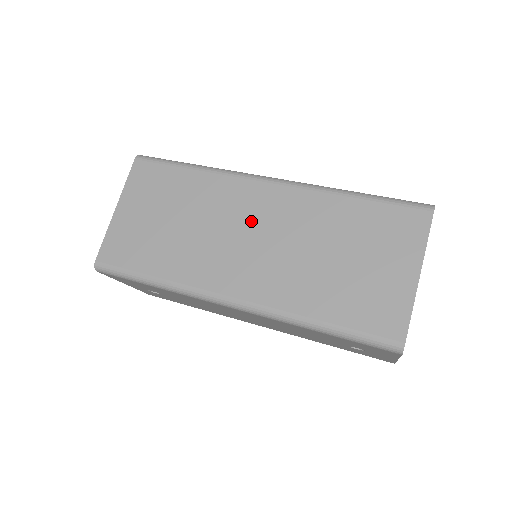
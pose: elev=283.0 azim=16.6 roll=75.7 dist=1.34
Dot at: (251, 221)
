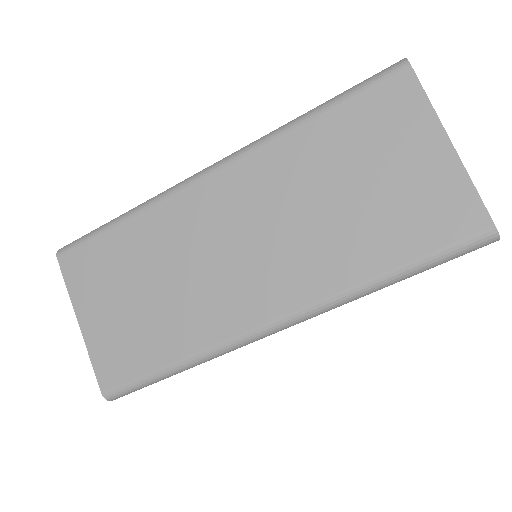
Dot at: (227, 227)
